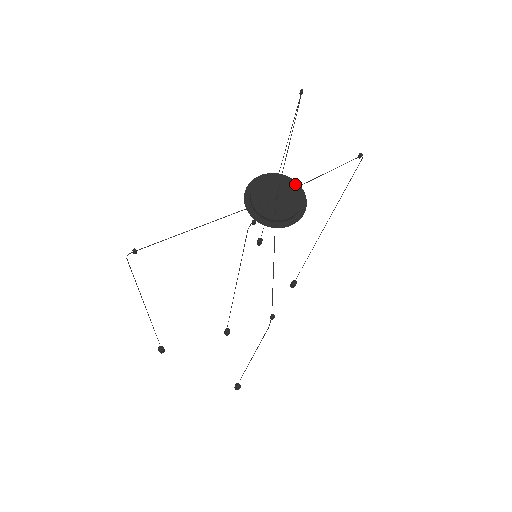
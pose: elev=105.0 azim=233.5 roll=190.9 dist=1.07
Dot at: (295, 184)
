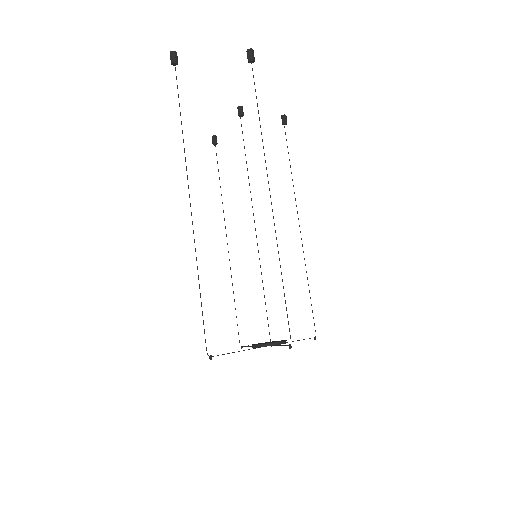
Dot at: (269, 343)
